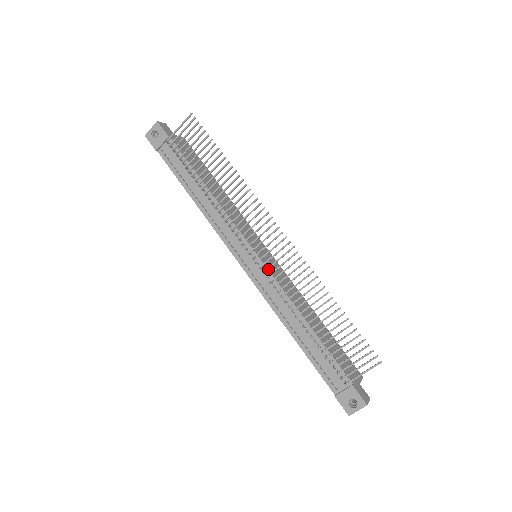
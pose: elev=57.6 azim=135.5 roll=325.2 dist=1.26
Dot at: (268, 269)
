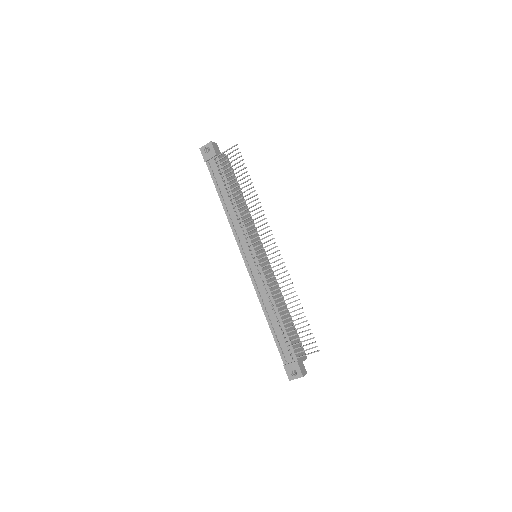
Dot at: (262, 268)
